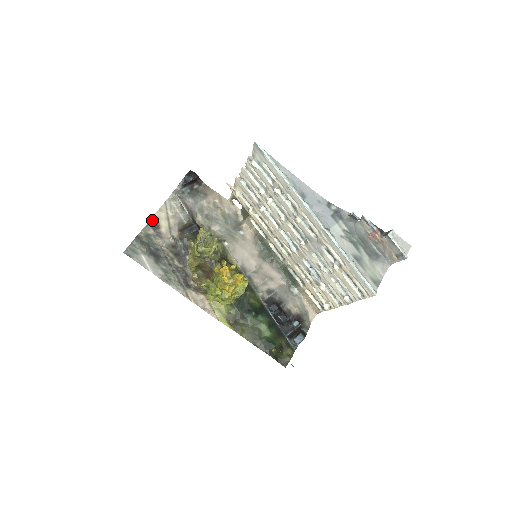
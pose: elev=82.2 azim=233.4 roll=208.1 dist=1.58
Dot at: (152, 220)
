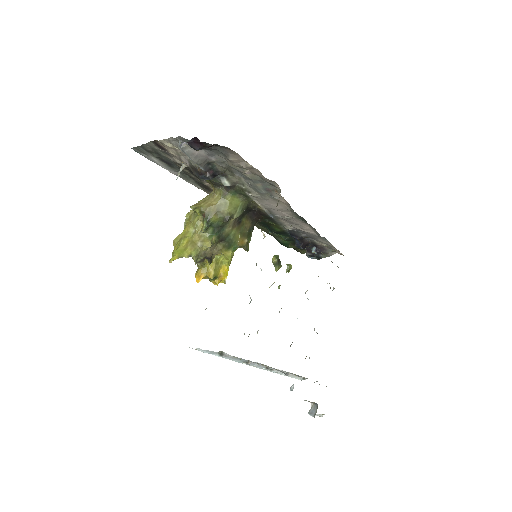
Dot at: (156, 142)
